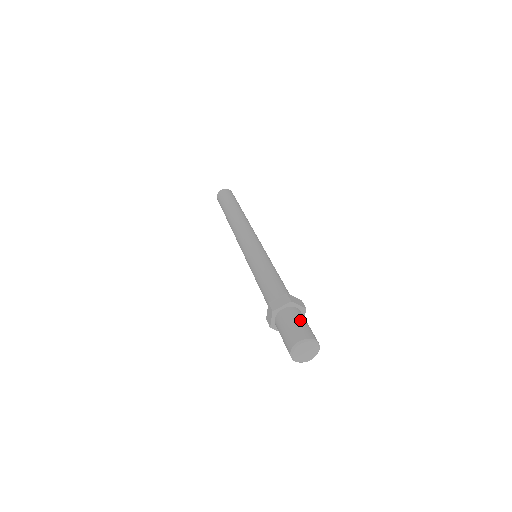
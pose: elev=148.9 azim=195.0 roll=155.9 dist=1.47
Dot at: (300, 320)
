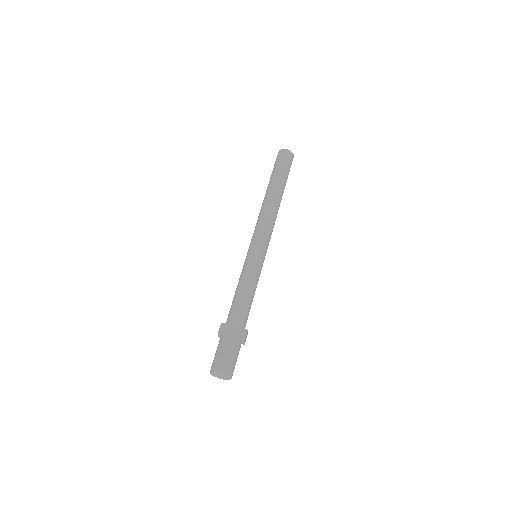
Dot at: (228, 353)
